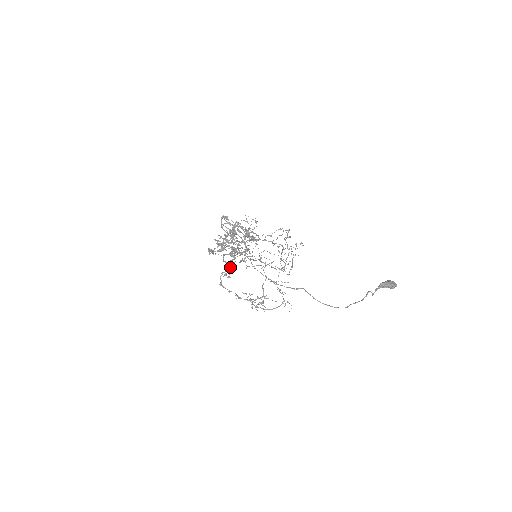
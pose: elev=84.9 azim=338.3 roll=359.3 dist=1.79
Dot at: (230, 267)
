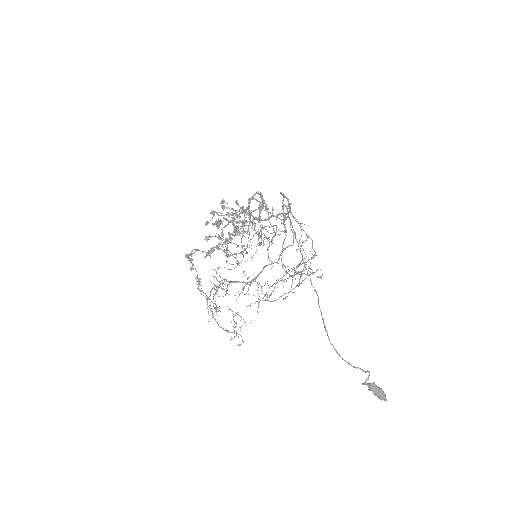
Dot at: occluded
